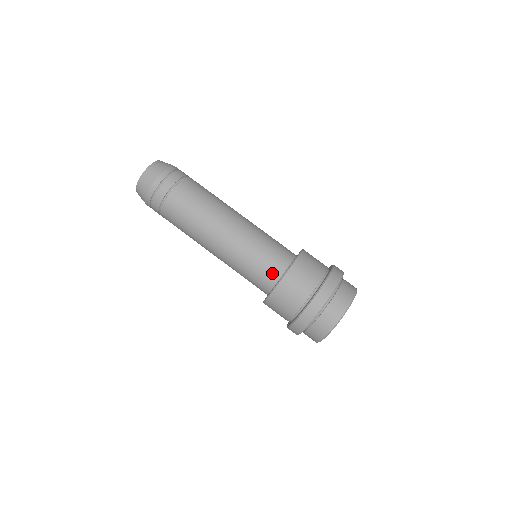
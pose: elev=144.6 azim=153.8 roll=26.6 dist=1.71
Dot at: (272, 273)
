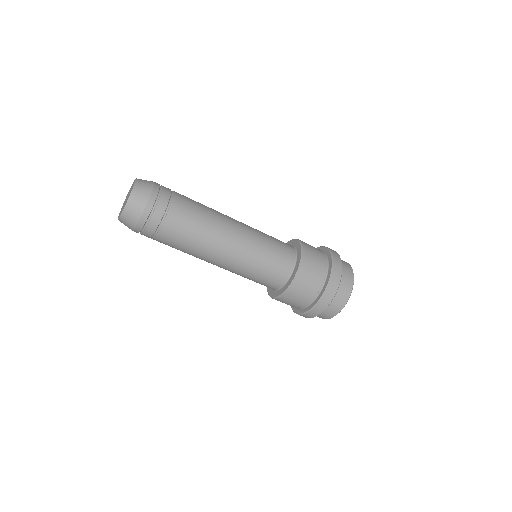
Dot at: (271, 286)
